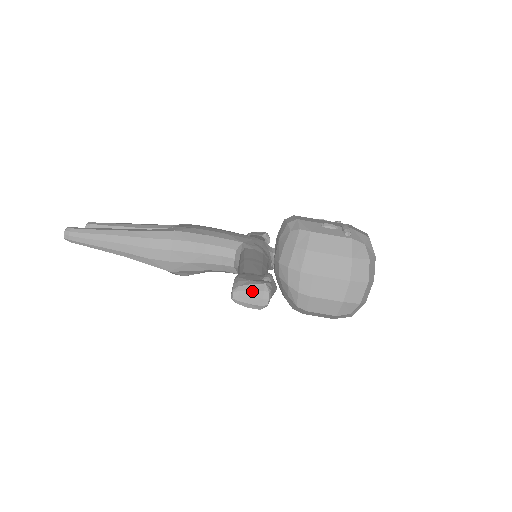
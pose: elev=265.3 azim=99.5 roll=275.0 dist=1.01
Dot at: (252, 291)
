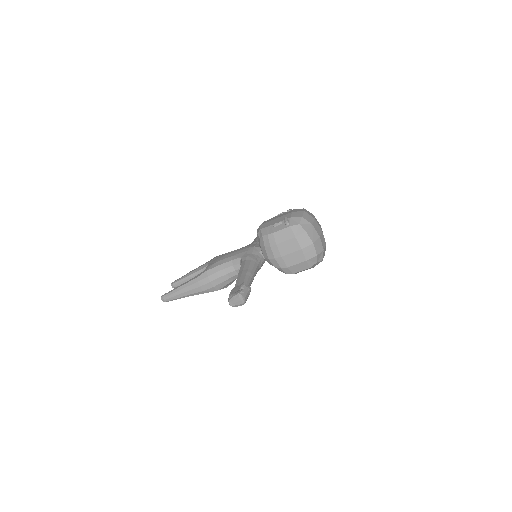
Dot at: (235, 299)
